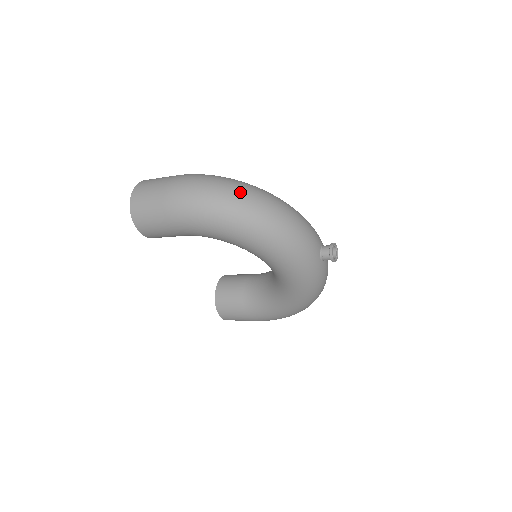
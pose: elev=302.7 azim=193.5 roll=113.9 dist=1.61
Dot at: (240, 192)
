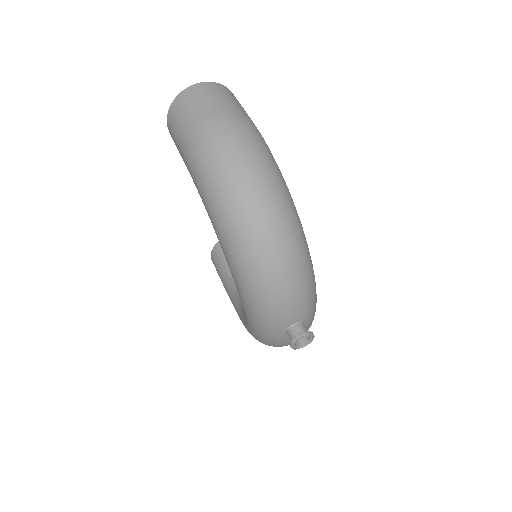
Dot at: (258, 198)
